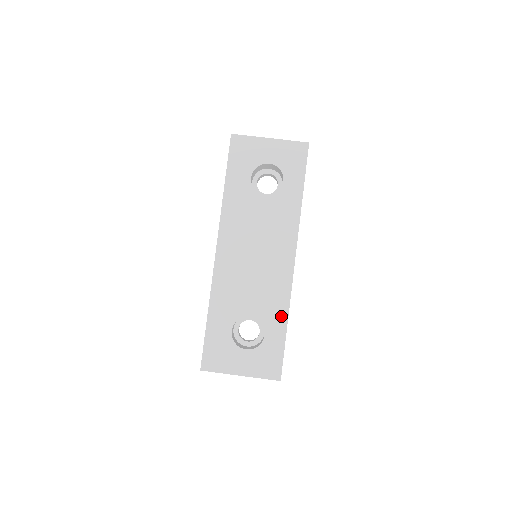
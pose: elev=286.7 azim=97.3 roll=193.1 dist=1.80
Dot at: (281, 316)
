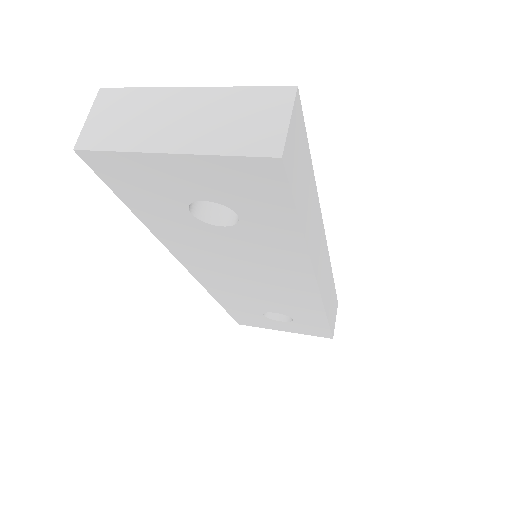
Dot at: occluded
